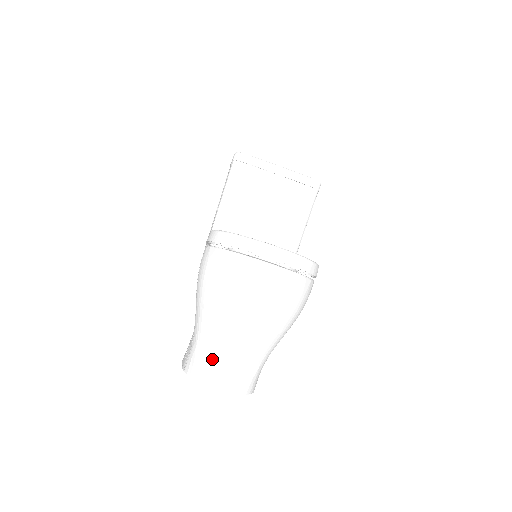
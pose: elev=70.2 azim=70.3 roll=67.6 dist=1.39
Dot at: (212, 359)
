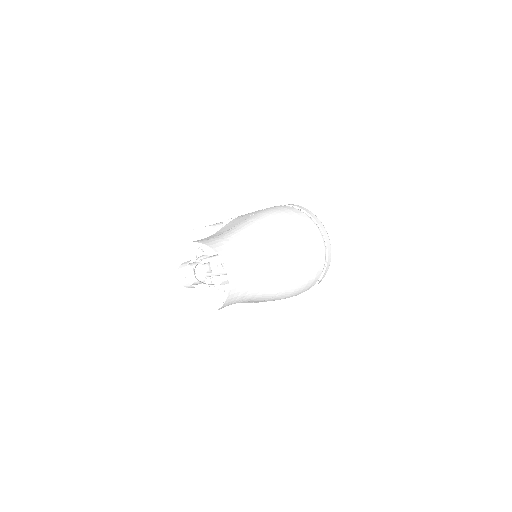
Dot at: (240, 252)
